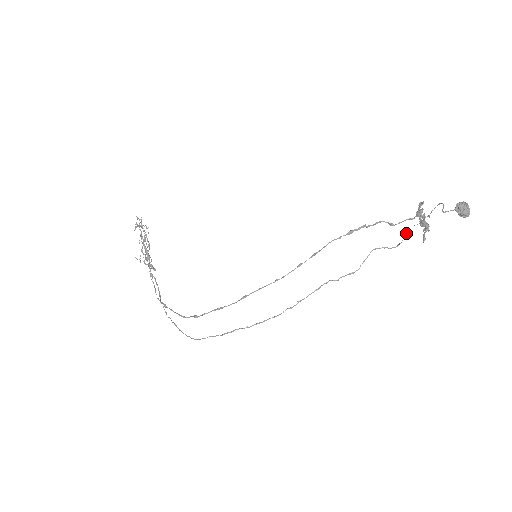
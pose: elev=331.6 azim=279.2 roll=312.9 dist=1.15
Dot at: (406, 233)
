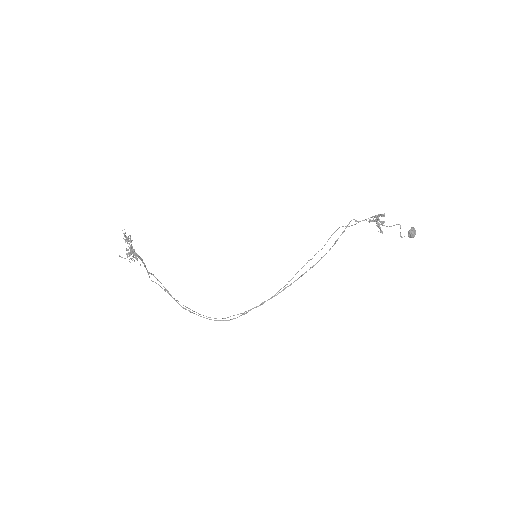
Dot at: occluded
